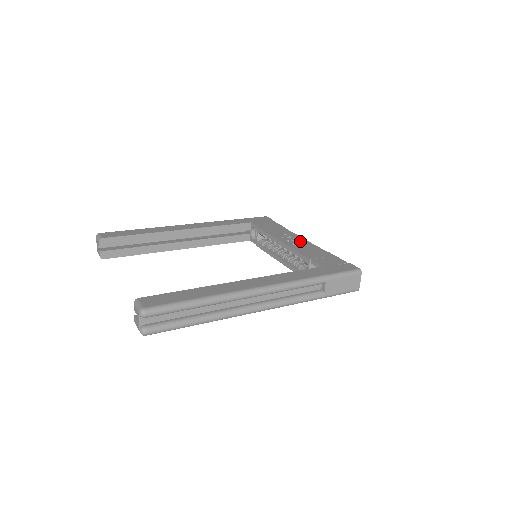
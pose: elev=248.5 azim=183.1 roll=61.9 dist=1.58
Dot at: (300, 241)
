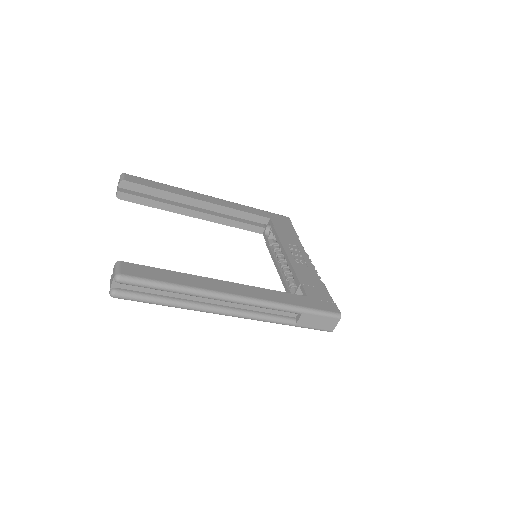
Dot at: (304, 259)
